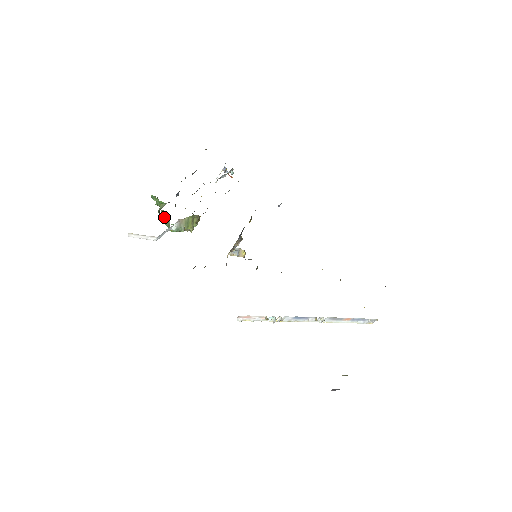
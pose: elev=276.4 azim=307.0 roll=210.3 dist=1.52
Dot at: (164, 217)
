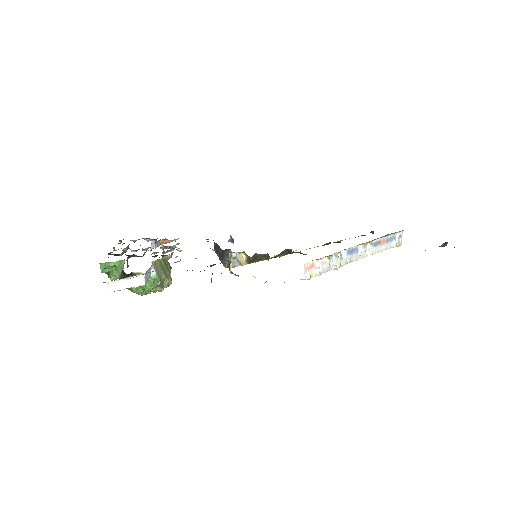
Dot at: occluded
